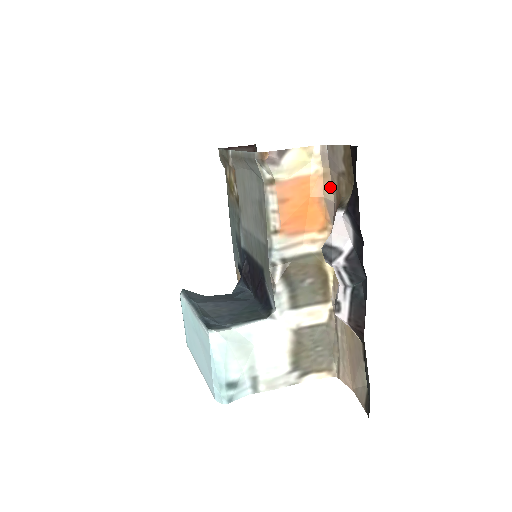
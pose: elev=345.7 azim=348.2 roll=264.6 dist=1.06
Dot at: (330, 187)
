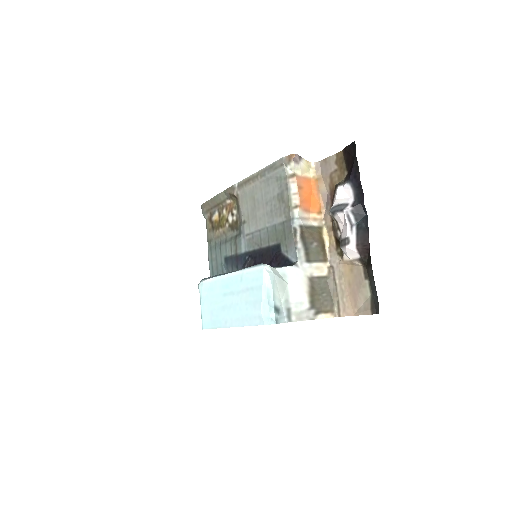
Dot at: (323, 185)
